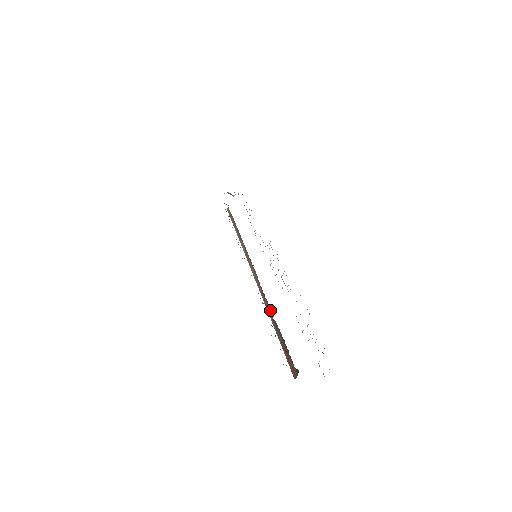
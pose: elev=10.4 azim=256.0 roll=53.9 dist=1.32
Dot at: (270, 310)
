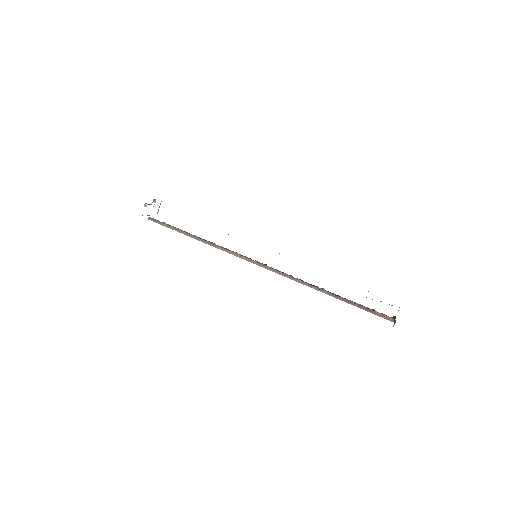
Dot at: occluded
